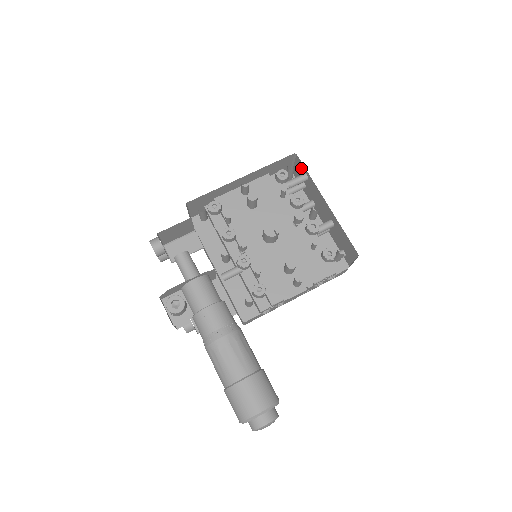
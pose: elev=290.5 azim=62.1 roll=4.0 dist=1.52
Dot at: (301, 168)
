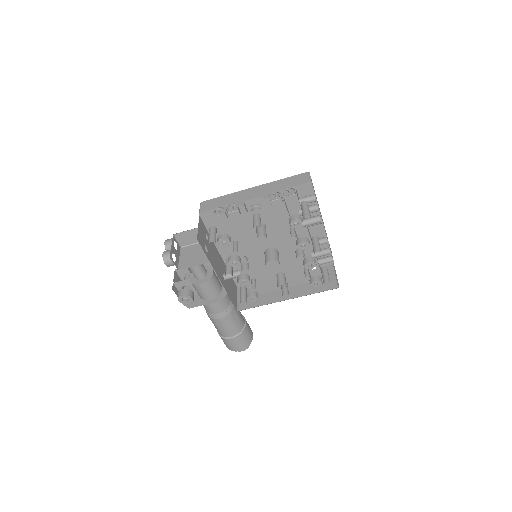
Dot at: occluded
